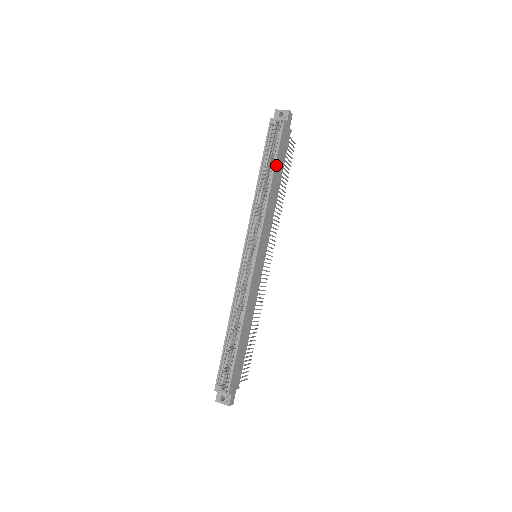
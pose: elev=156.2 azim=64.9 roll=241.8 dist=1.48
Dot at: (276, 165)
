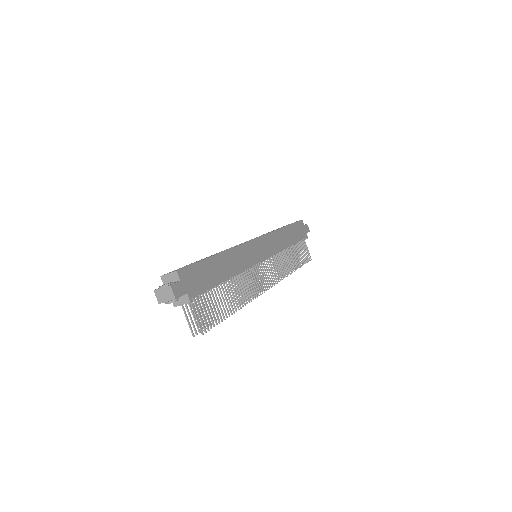
Dot at: (290, 227)
